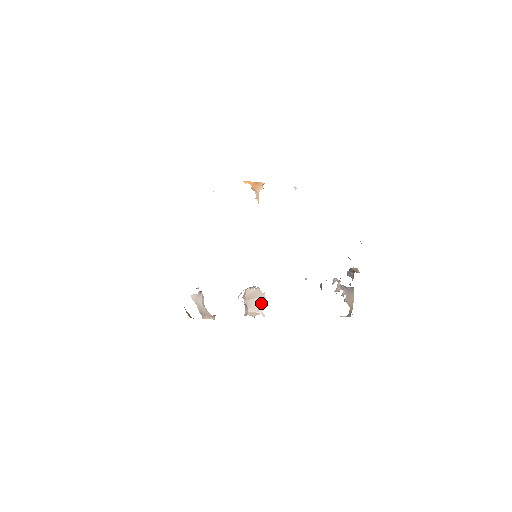
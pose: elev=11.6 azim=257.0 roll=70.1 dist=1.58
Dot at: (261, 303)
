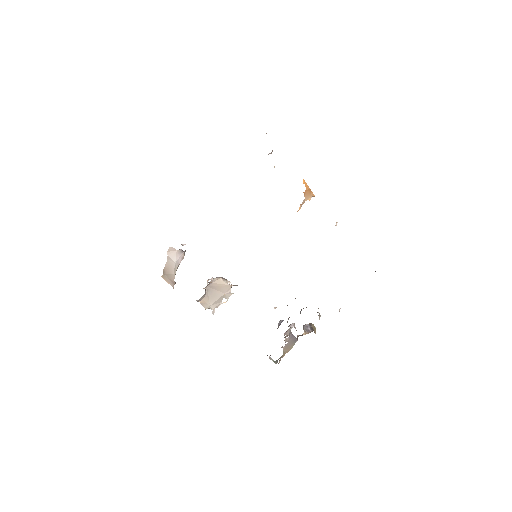
Dot at: (220, 300)
